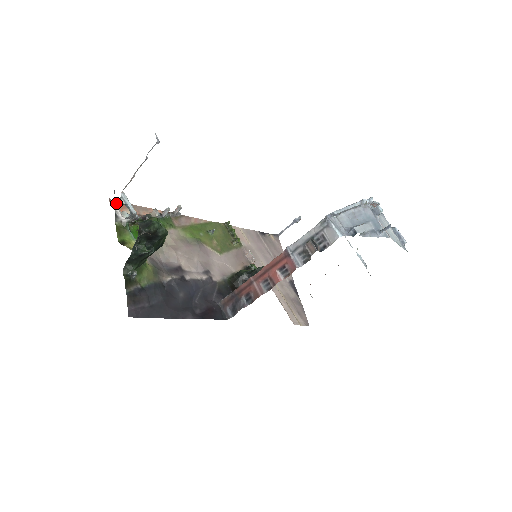
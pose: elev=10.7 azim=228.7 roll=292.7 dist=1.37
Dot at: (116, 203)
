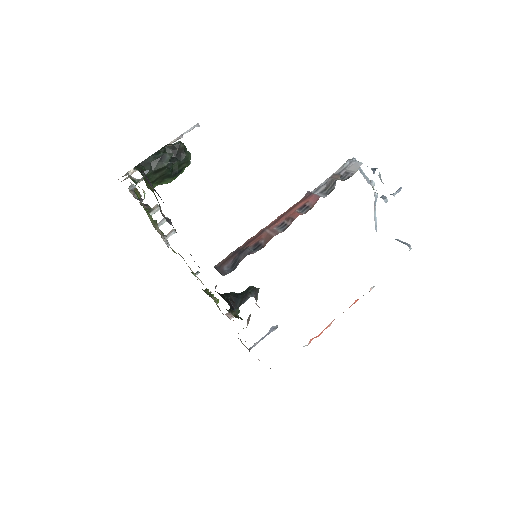
Dot at: occluded
